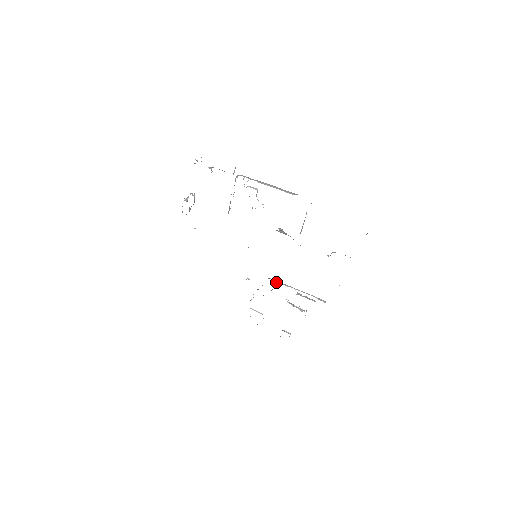
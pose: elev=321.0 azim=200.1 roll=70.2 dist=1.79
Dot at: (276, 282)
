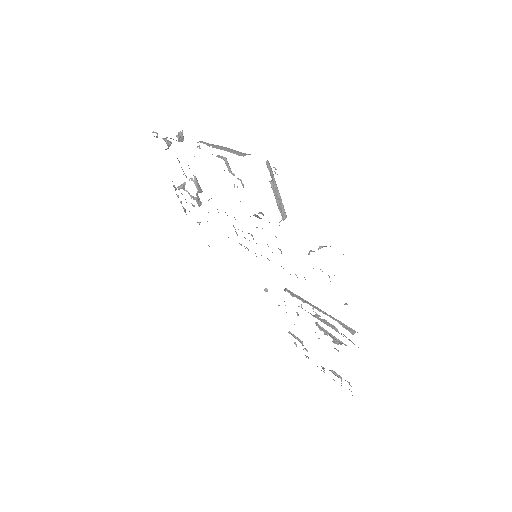
Dot at: (291, 295)
